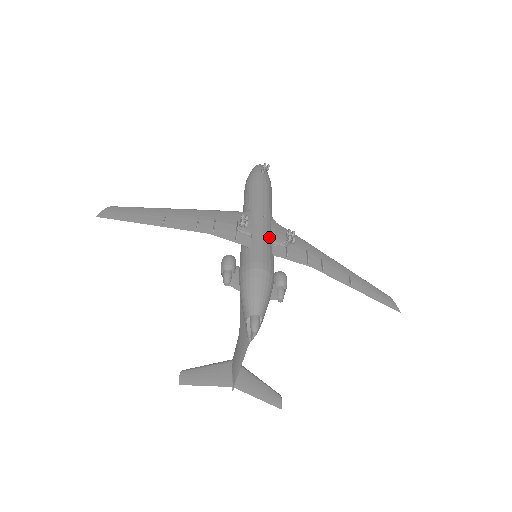
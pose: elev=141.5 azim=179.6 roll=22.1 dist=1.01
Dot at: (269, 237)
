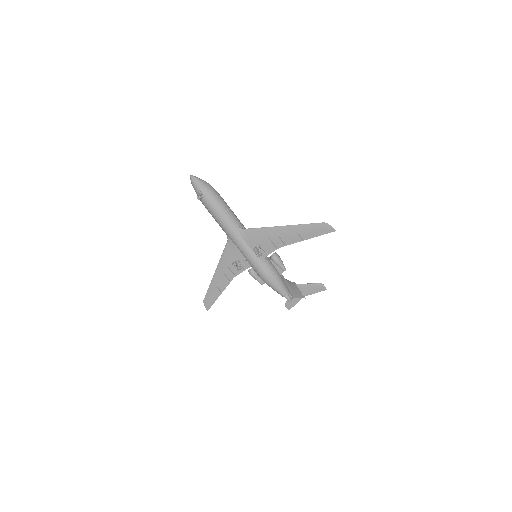
Dot at: (251, 252)
